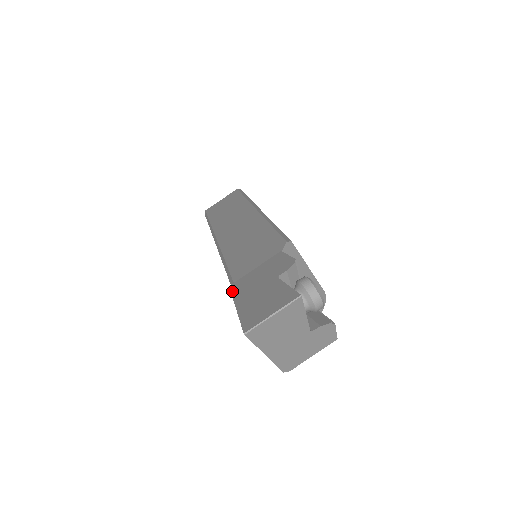
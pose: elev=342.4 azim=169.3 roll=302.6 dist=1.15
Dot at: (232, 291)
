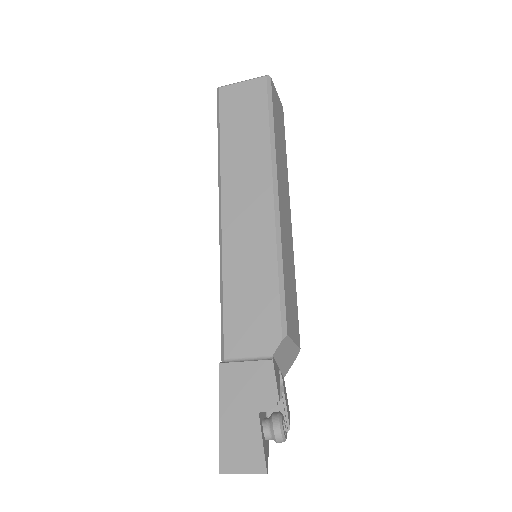
Dot at: (220, 380)
